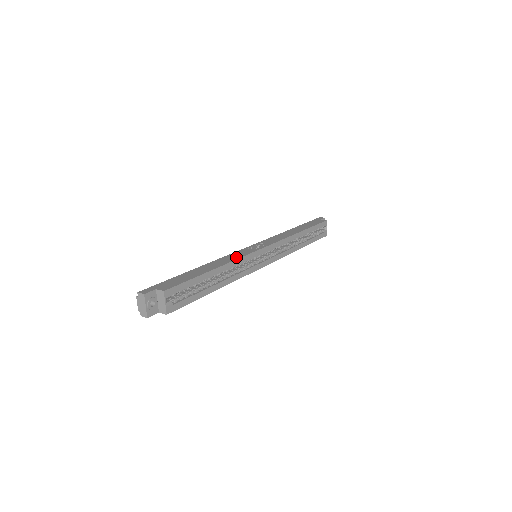
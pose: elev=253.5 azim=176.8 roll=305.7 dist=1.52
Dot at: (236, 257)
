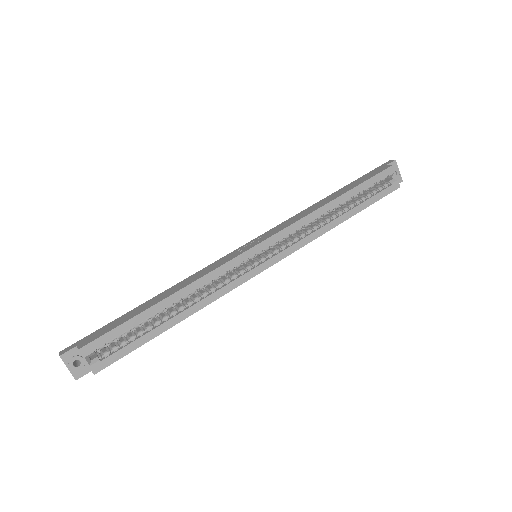
Dot at: (206, 272)
